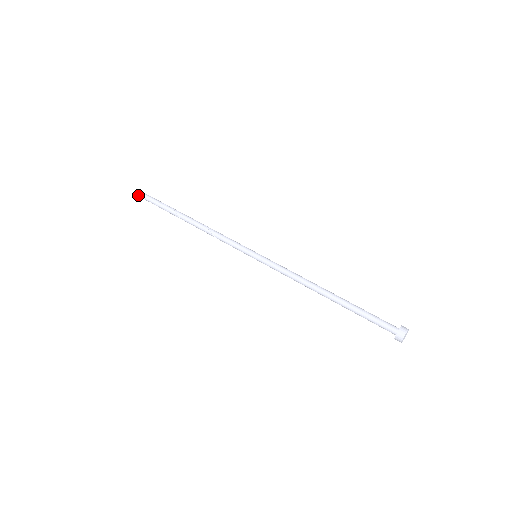
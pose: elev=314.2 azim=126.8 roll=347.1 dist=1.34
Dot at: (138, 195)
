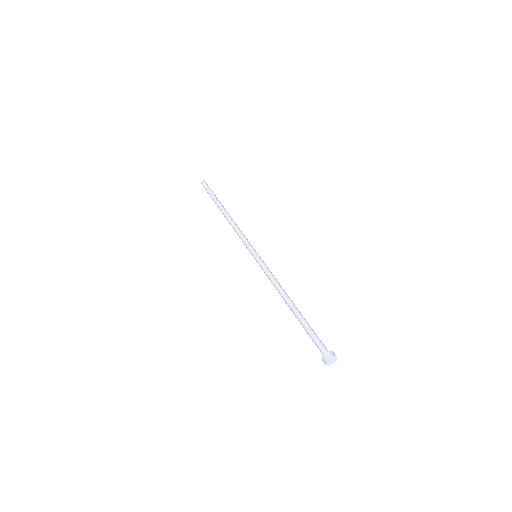
Dot at: occluded
